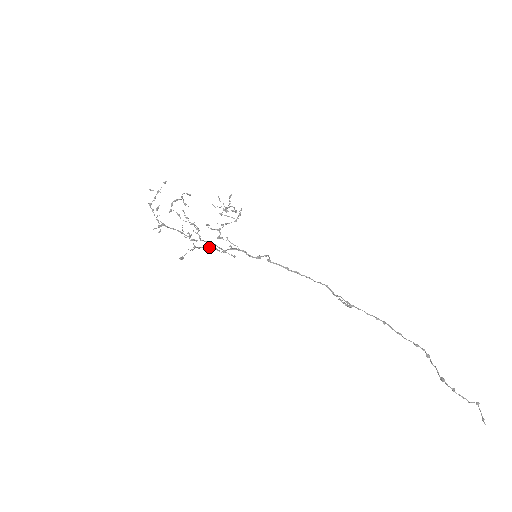
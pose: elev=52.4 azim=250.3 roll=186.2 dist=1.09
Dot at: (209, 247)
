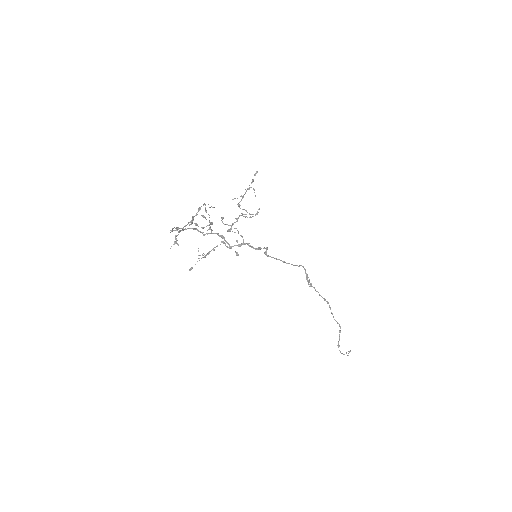
Dot at: (217, 246)
